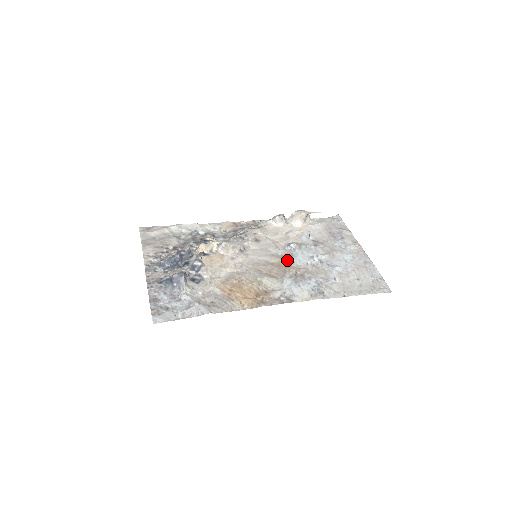
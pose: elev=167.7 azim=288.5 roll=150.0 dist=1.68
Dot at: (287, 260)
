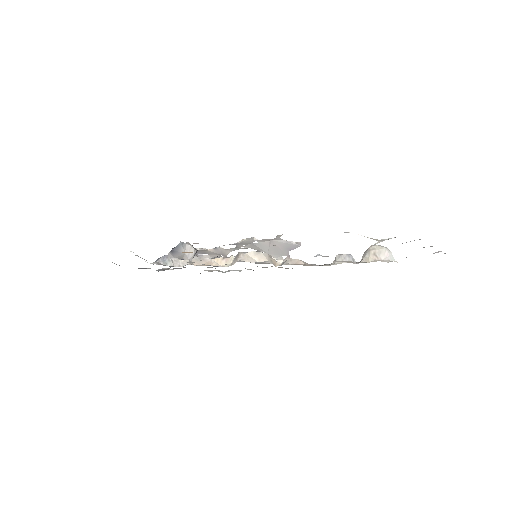
Dot at: occluded
